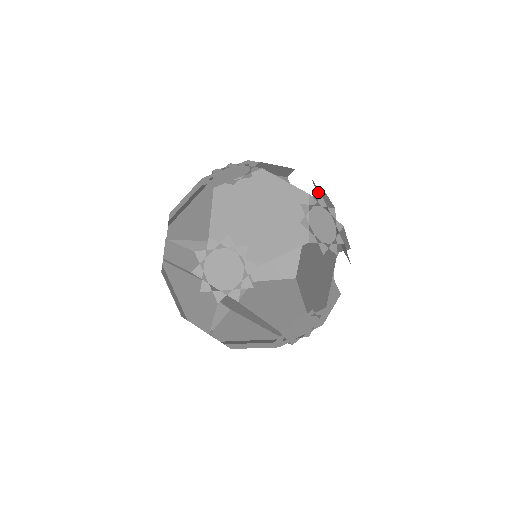
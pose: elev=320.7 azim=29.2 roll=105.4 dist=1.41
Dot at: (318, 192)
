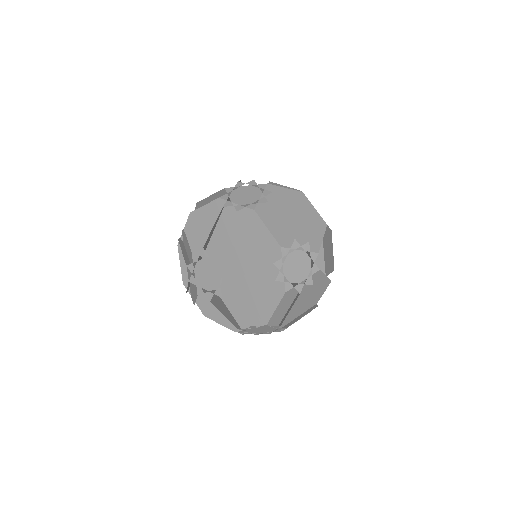
Dot at: occluded
